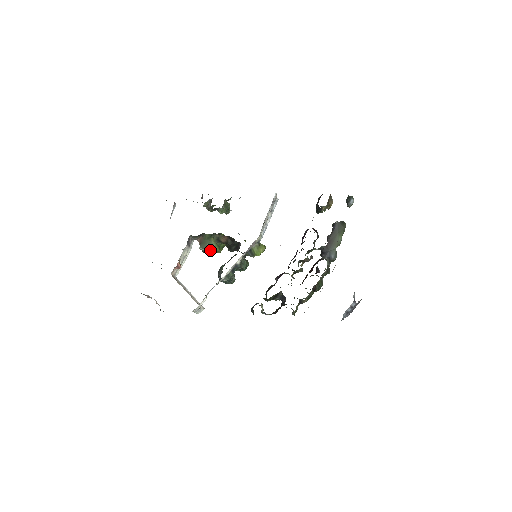
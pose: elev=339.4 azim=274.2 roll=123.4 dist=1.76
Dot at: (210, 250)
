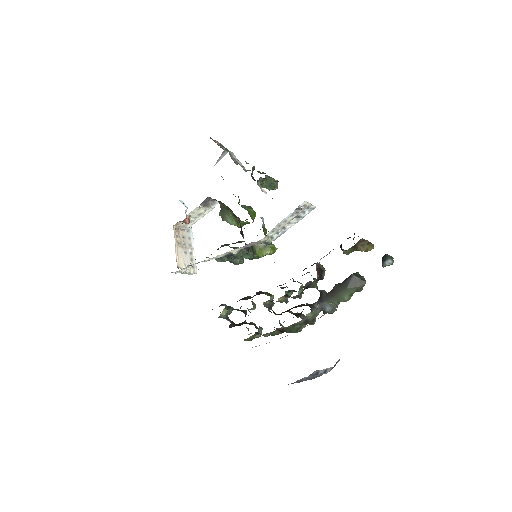
Dot at: (227, 221)
